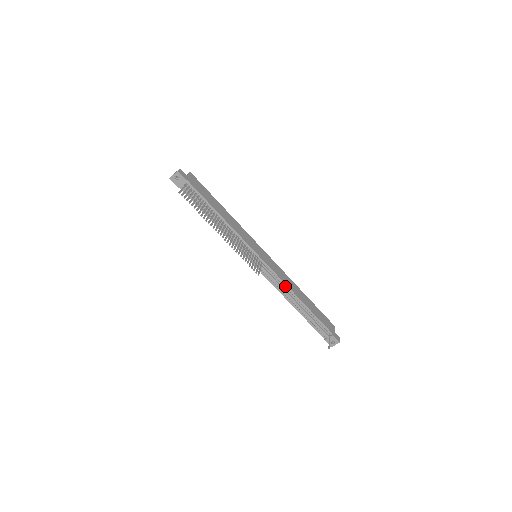
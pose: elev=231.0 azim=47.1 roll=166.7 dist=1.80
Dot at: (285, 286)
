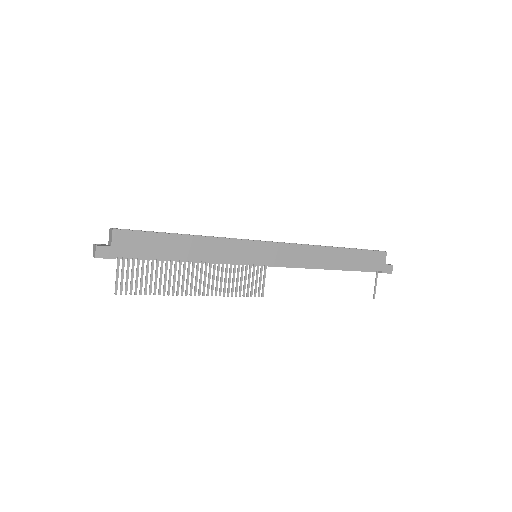
Dot at: (305, 267)
